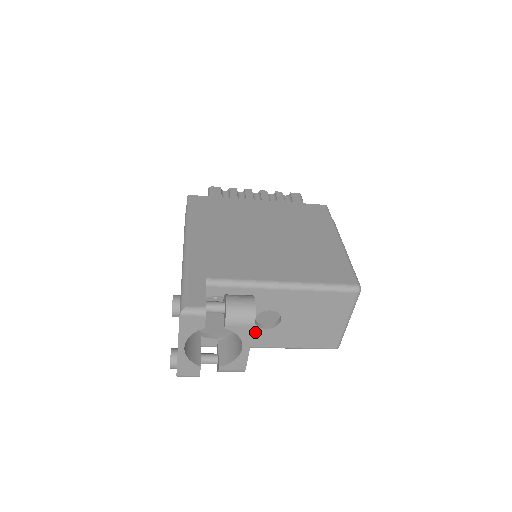
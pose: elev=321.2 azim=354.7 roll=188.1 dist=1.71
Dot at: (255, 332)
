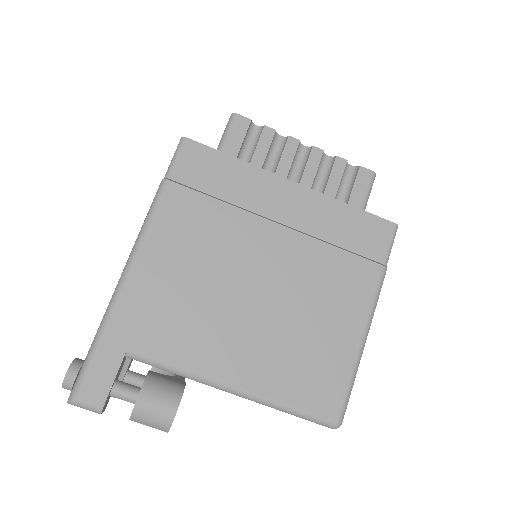
Dot at: occluded
